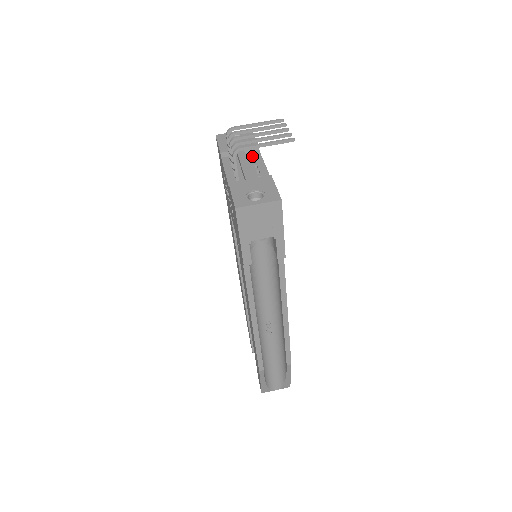
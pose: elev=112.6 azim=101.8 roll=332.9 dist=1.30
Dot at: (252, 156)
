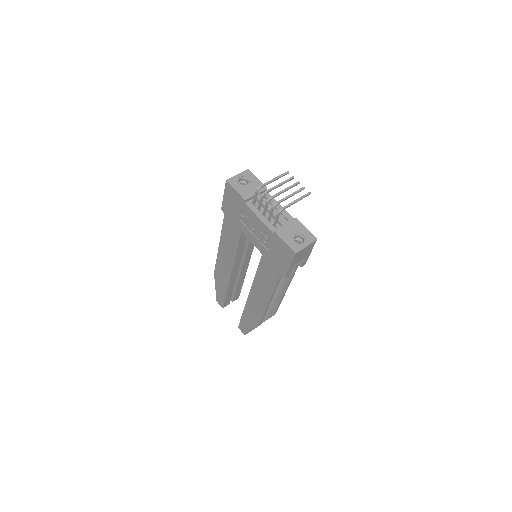
Dot at: (264, 197)
